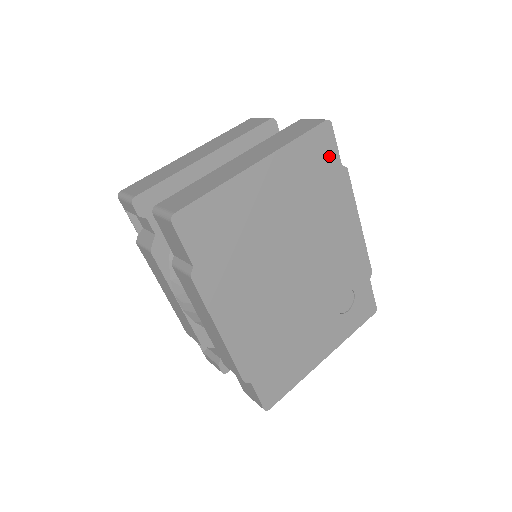
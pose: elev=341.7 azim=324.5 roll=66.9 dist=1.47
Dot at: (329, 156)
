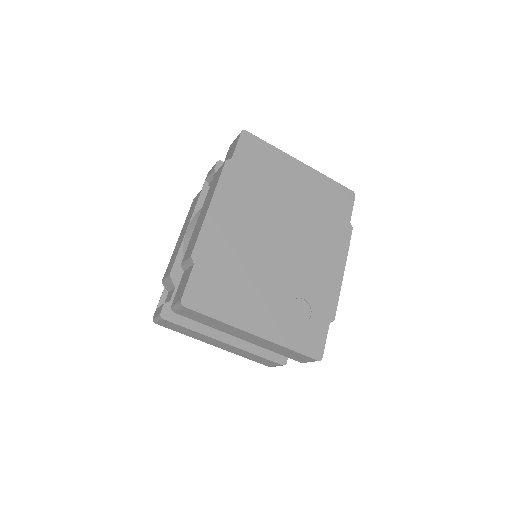
Dot at: (344, 208)
